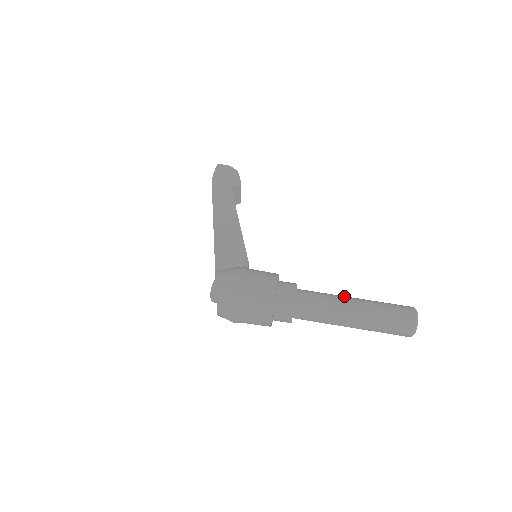
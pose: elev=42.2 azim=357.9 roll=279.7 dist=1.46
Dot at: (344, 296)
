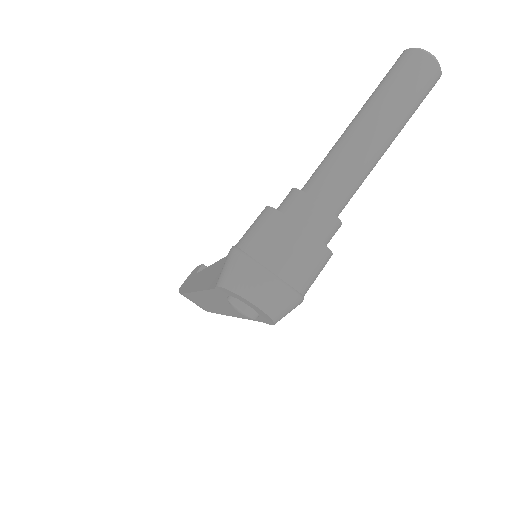
Dot at: occluded
